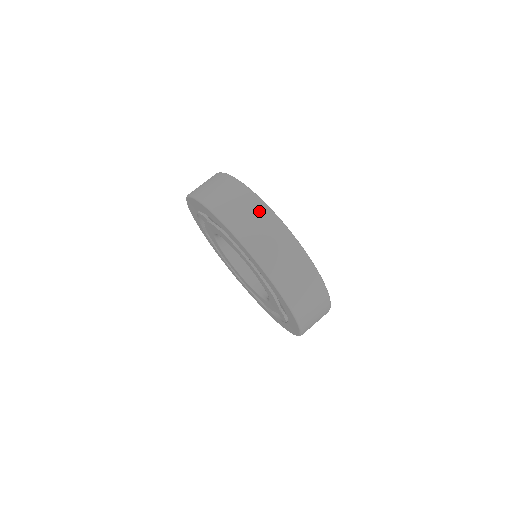
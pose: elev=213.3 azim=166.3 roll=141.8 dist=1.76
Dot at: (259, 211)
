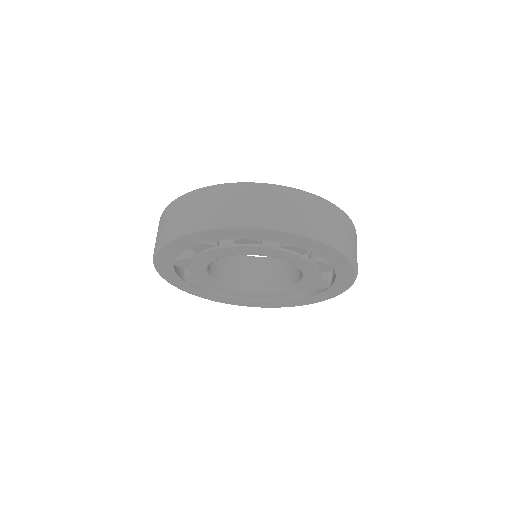
Dot at: (180, 204)
